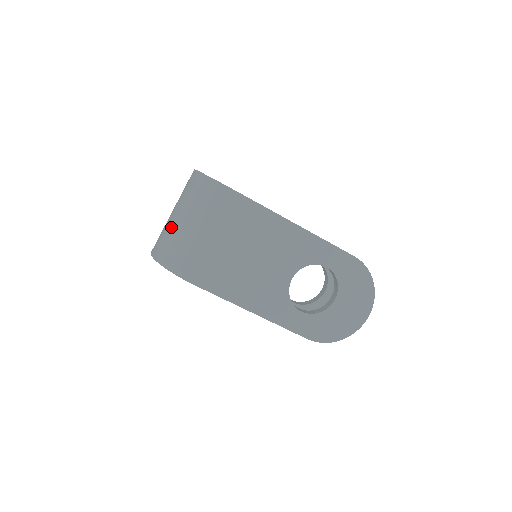
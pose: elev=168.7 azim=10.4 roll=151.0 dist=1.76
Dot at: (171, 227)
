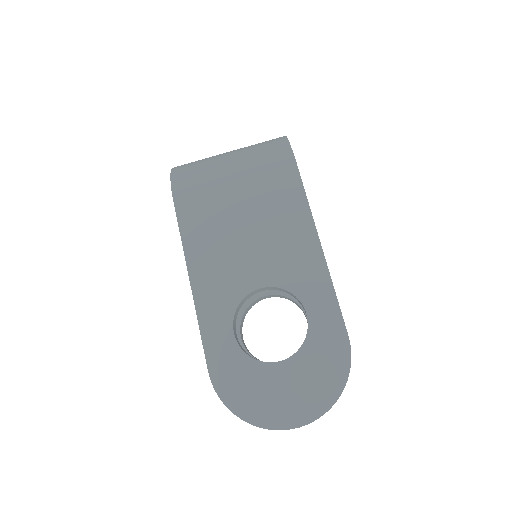
Dot at: occluded
